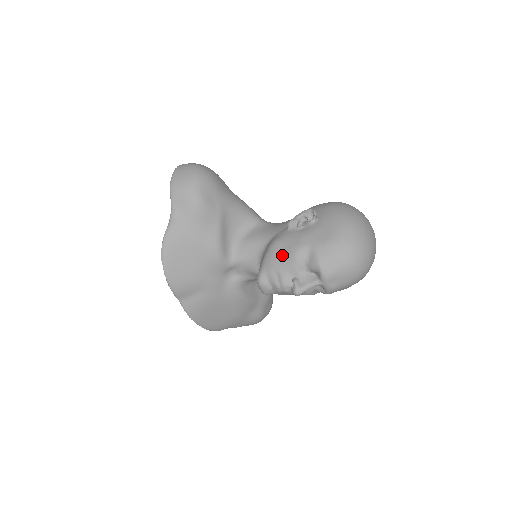
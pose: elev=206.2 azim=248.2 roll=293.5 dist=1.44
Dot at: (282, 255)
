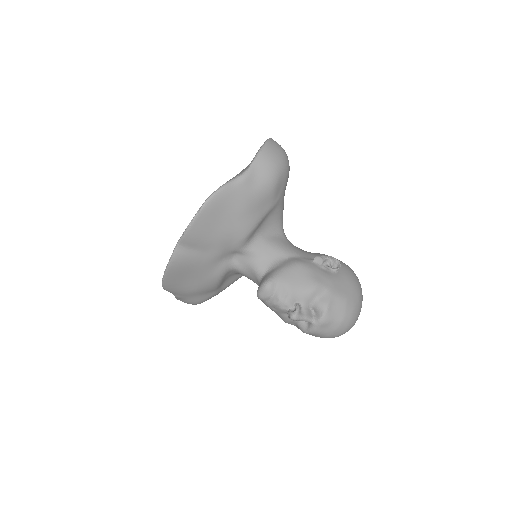
Dot at: (302, 279)
